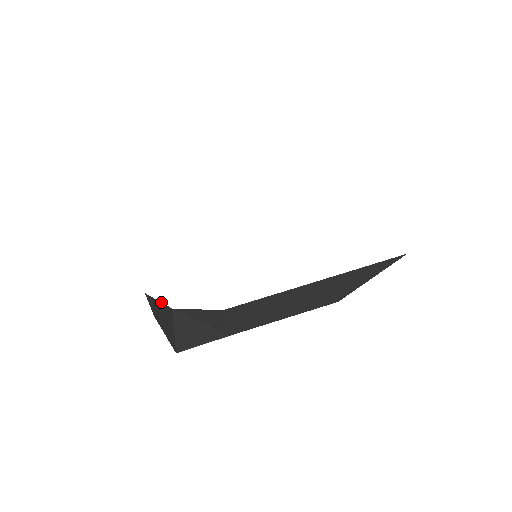
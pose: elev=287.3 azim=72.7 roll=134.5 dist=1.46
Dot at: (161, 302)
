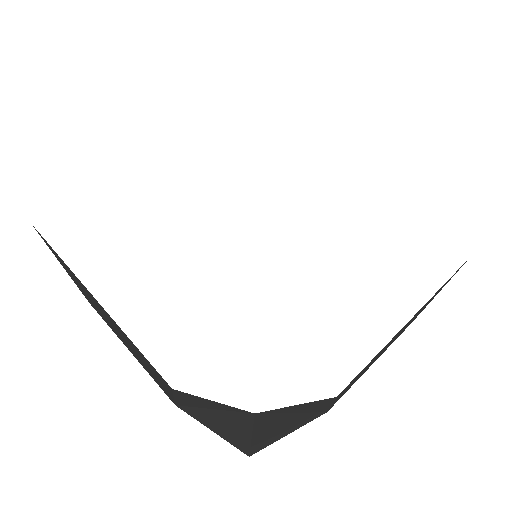
Dot at: (222, 404)
